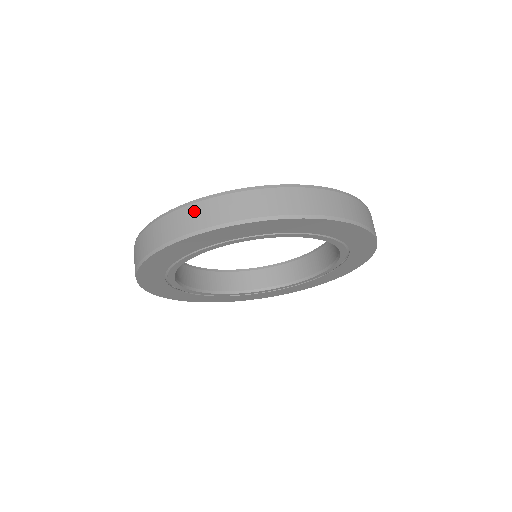
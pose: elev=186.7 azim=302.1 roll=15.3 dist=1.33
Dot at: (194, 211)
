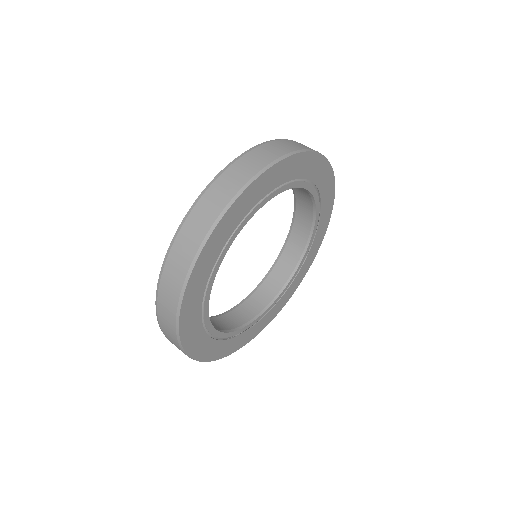
Dot at: (230, 175)
